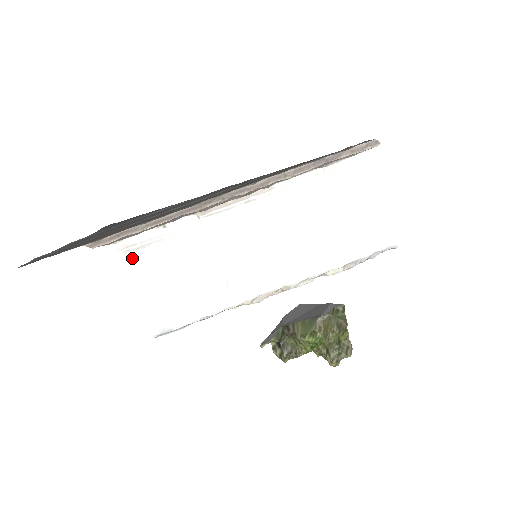
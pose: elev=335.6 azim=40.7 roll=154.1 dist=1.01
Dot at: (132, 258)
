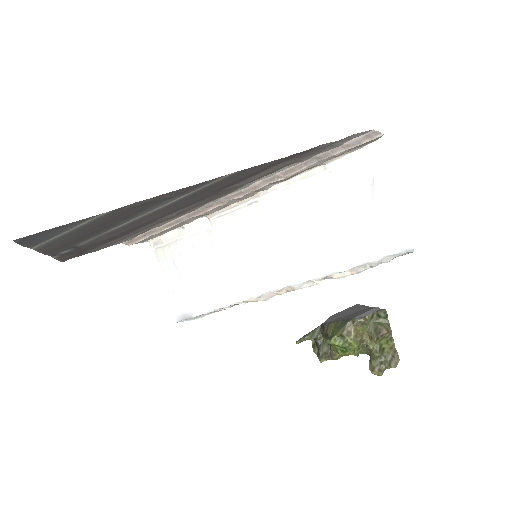
Dot at: (161, 254)
